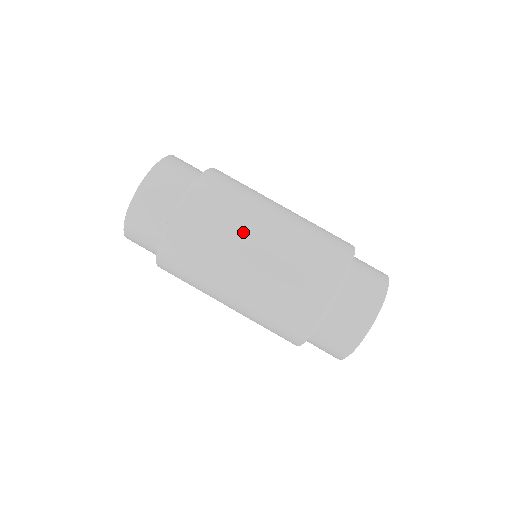
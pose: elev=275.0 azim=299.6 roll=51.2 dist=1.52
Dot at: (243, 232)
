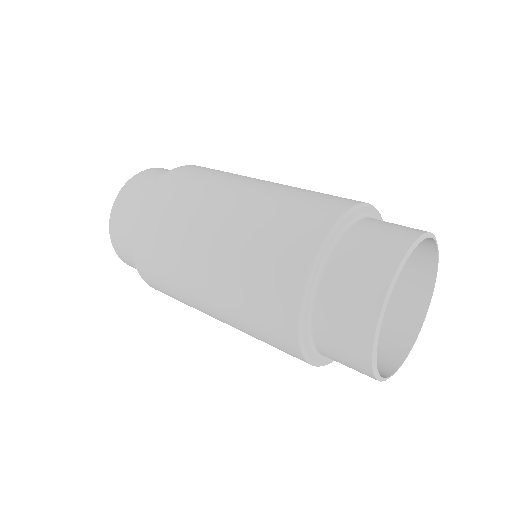
Dot at: occluded
